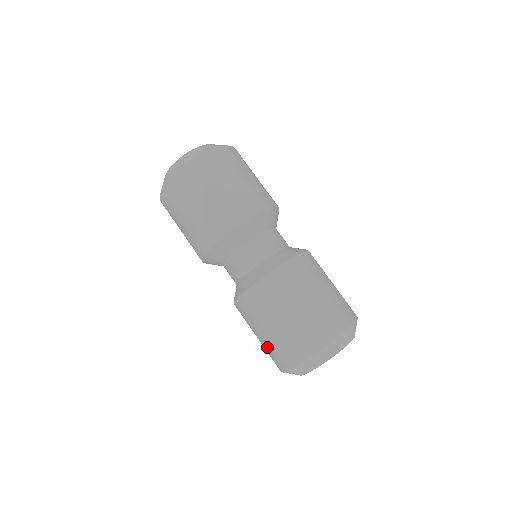
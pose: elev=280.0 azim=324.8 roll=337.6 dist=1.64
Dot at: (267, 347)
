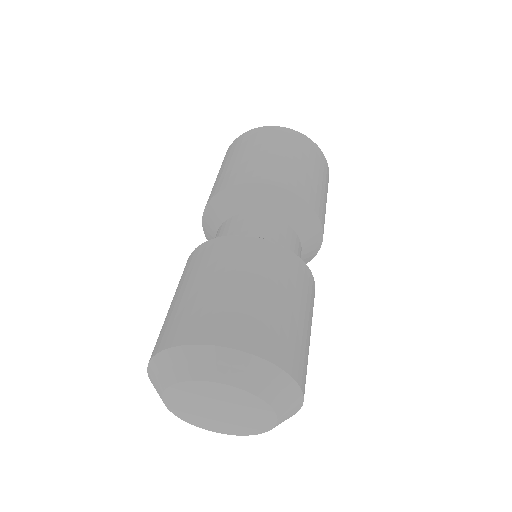
Dot at: occluded
